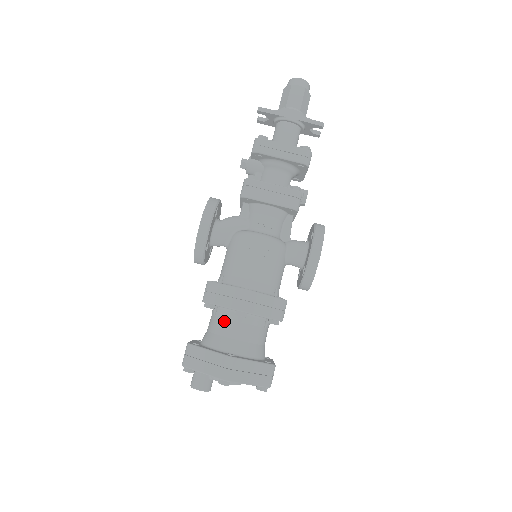
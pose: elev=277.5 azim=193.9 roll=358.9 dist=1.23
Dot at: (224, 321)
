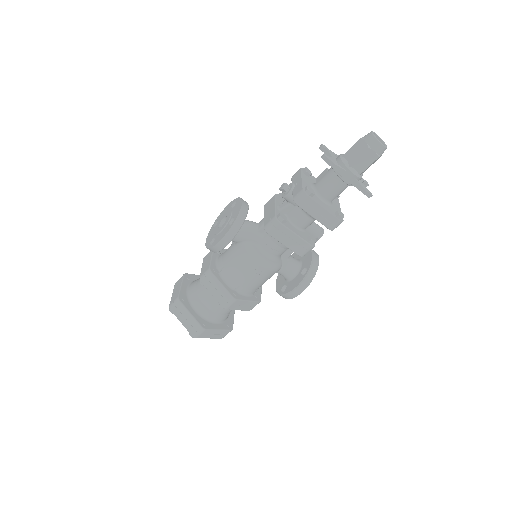
Dot at: (210, 298)
